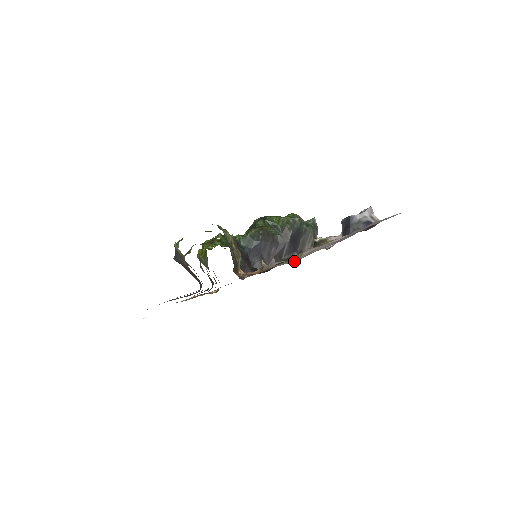
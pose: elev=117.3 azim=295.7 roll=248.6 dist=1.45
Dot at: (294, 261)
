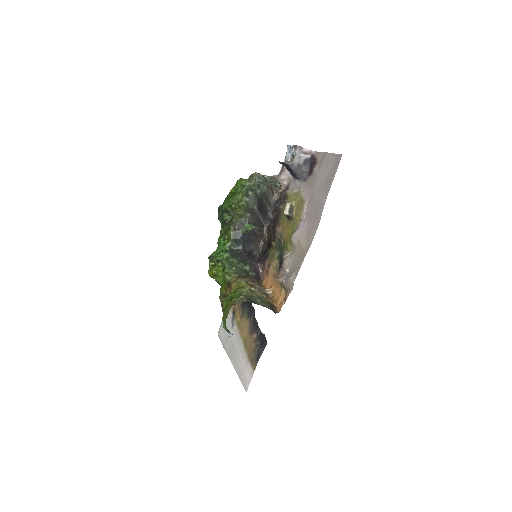
Dot at: (290, 249)
